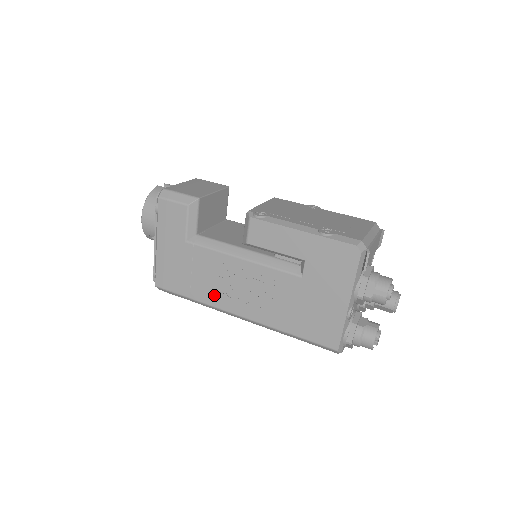
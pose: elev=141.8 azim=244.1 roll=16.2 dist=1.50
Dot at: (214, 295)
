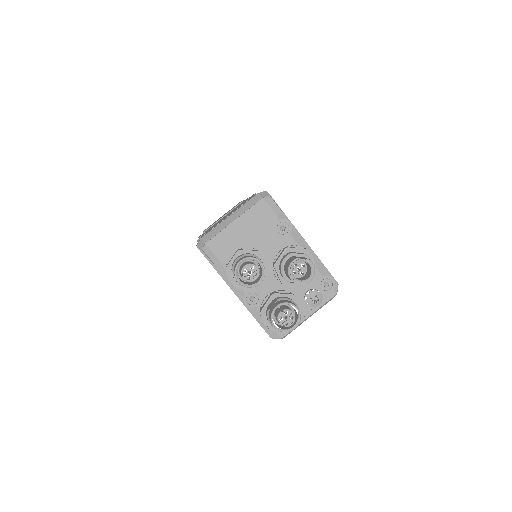
Dot at: occluded
